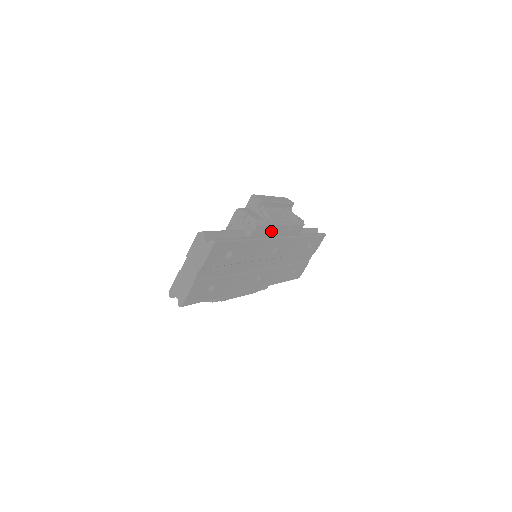
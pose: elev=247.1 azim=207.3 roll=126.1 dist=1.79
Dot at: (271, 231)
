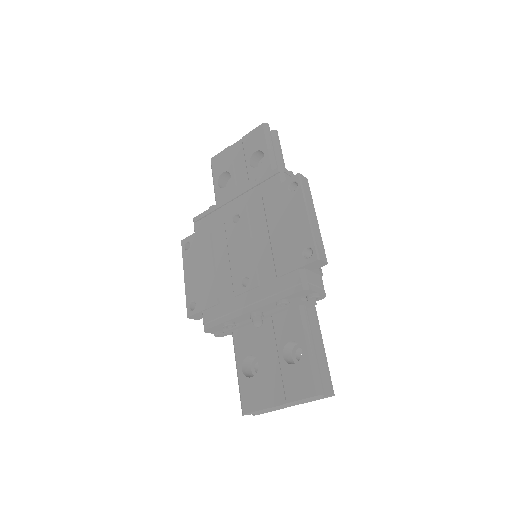
Dot at: occluded
